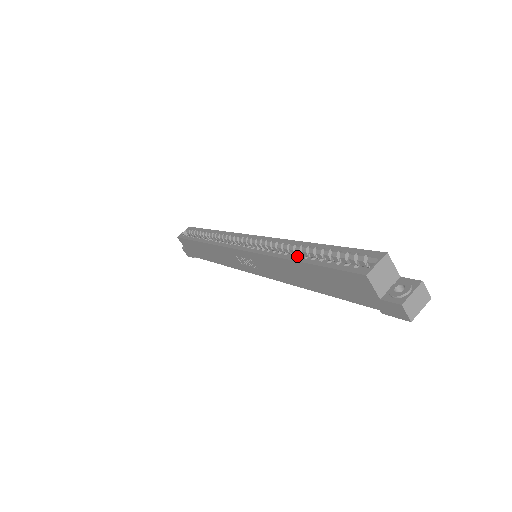
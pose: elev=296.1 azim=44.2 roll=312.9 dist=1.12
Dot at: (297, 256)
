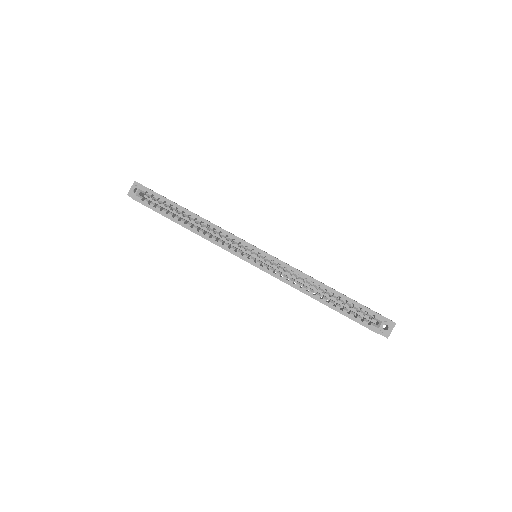
Dot at: occluded
